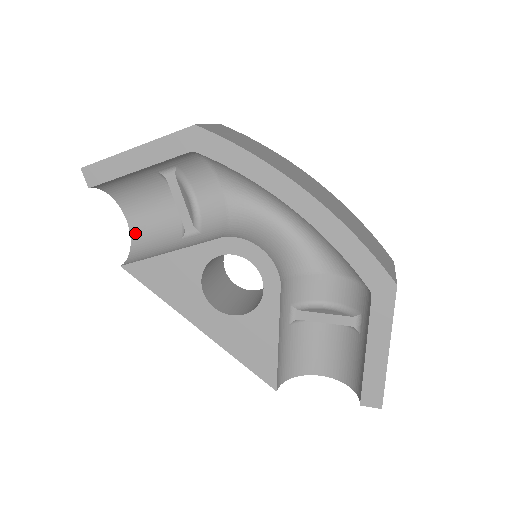
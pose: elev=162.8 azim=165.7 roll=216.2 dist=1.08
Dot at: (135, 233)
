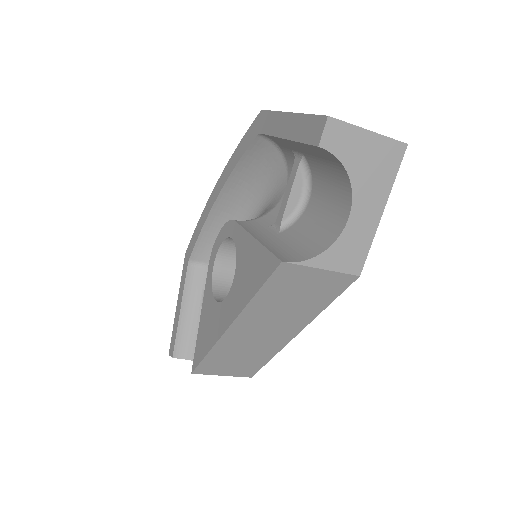
Dot at: occluded
